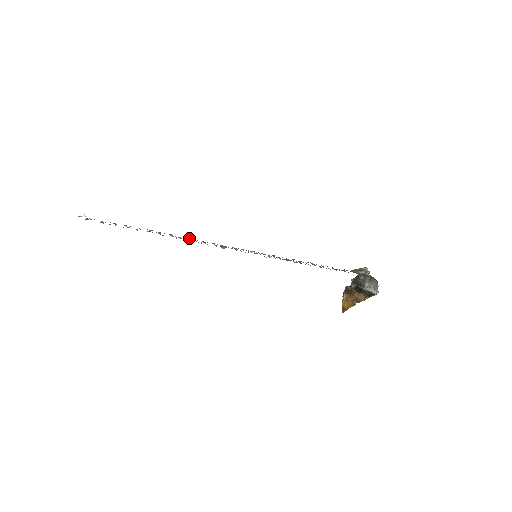
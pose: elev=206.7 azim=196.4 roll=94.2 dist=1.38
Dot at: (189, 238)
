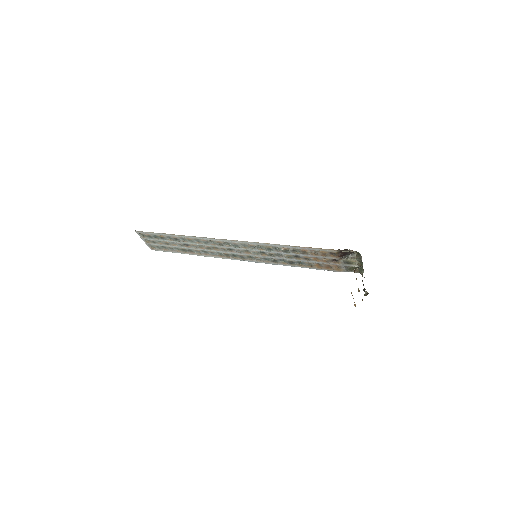
Dot at: (211, 254)
